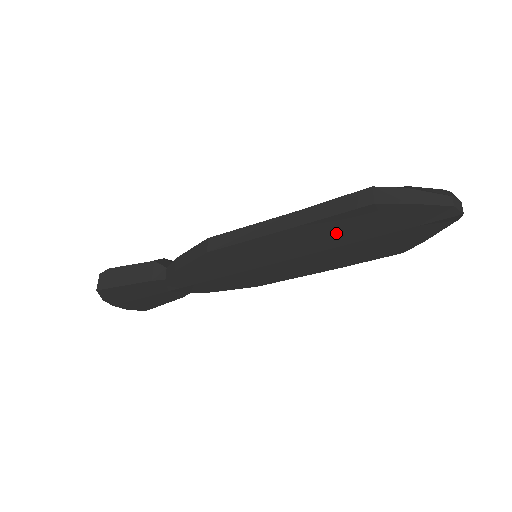
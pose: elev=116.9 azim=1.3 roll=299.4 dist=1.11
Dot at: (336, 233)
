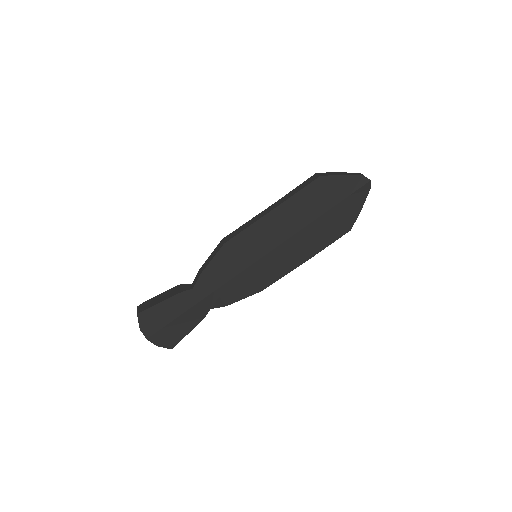
Dot at: (304, 209)
